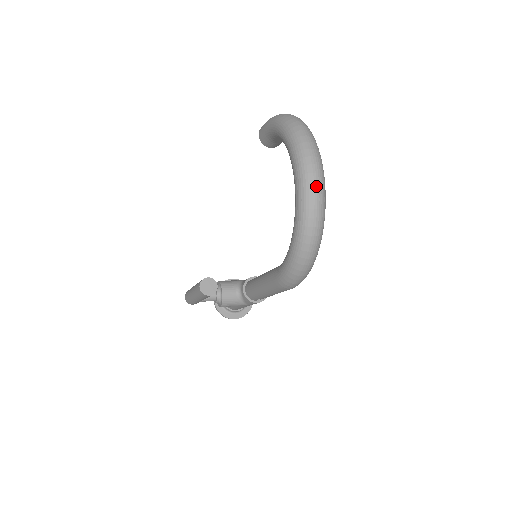
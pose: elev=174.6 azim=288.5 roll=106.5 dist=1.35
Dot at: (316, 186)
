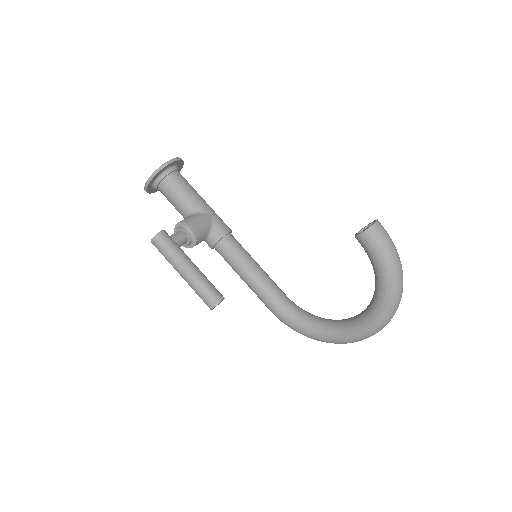
Dot at: occluded
